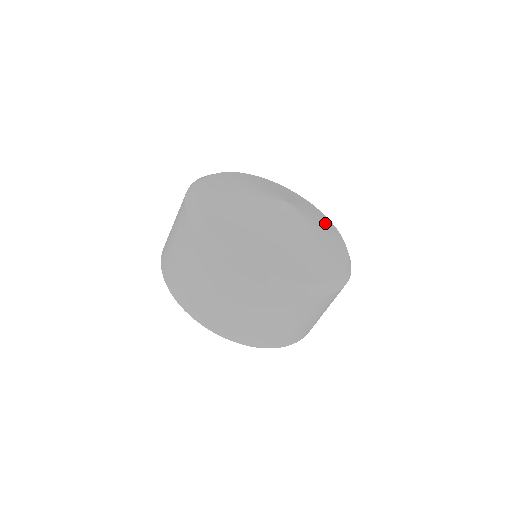
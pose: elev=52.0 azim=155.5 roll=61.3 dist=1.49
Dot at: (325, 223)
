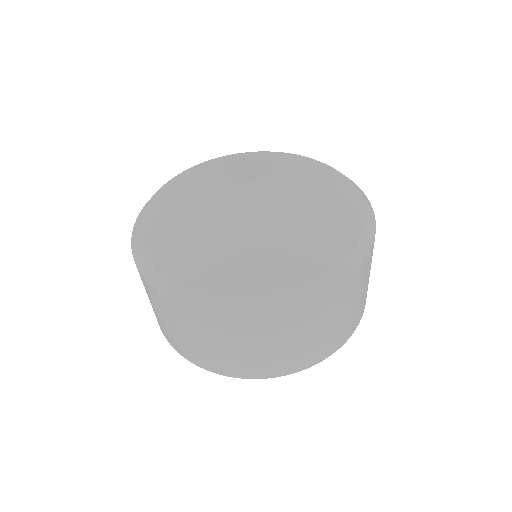
Dot at: (304, 167)
